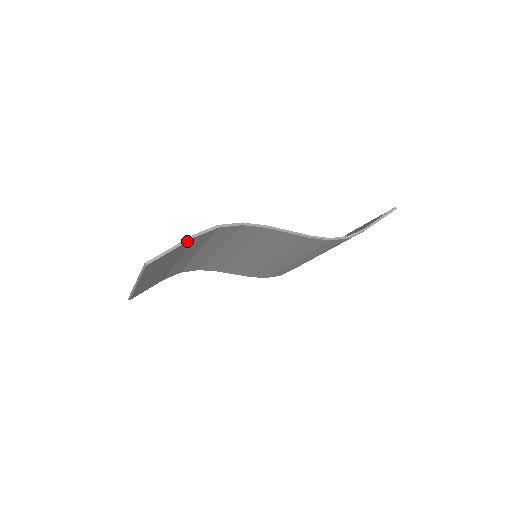
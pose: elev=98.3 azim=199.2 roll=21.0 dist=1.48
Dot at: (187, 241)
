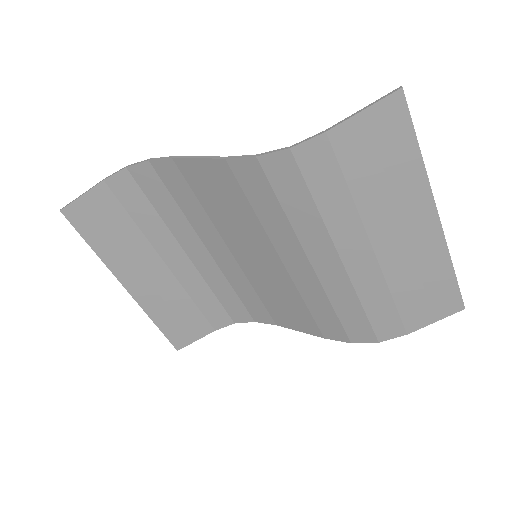
Dot at: (96, 185)
